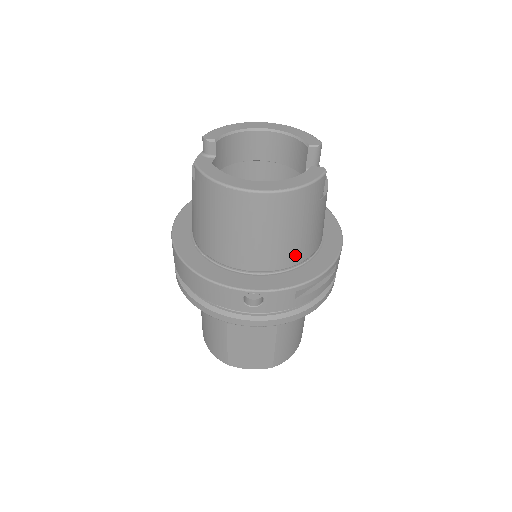
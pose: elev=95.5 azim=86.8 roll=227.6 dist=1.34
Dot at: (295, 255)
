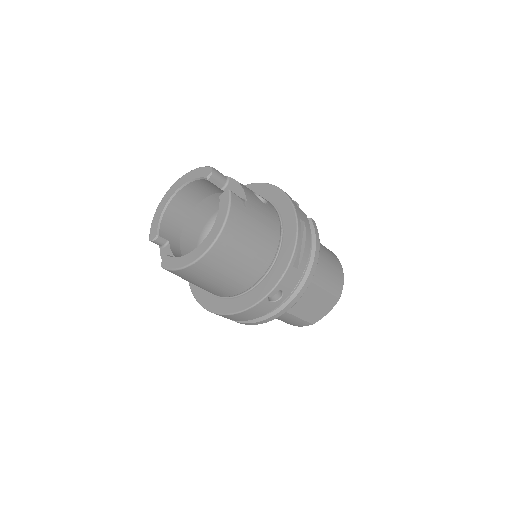
Dot at: (270, 247)
